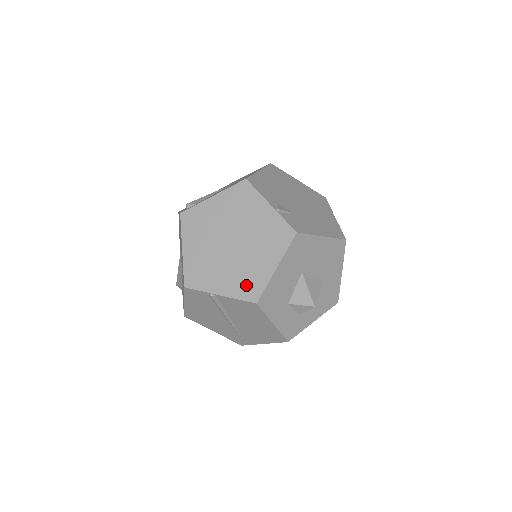
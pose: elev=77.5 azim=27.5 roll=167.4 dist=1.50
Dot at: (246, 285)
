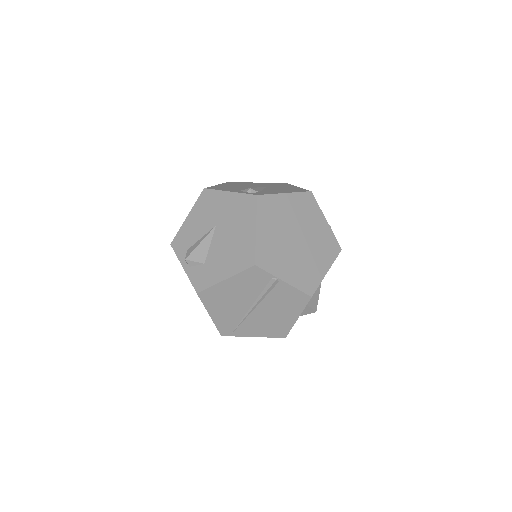
Dot at: (305, 279)
